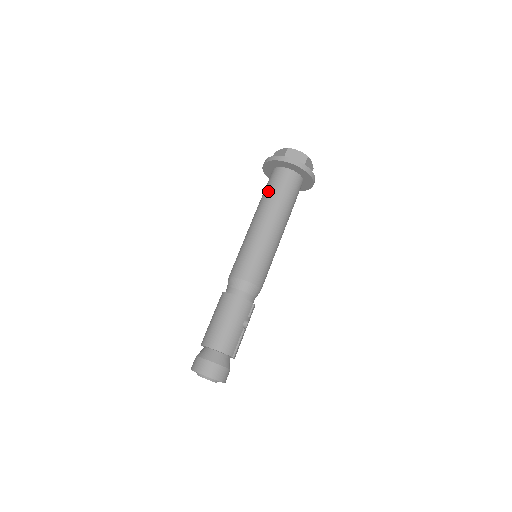
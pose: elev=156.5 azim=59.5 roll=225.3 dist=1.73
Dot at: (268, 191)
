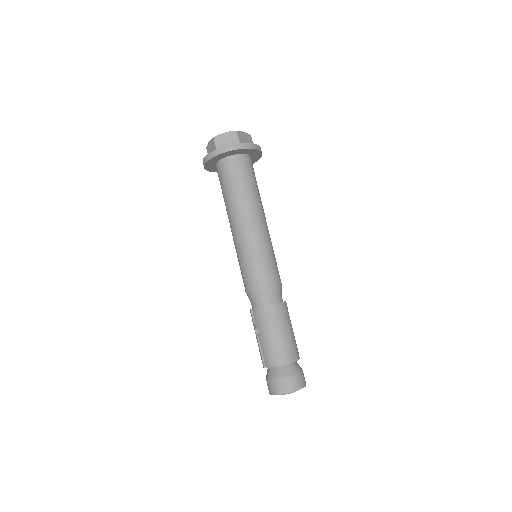
Dot at: (241, 185)
